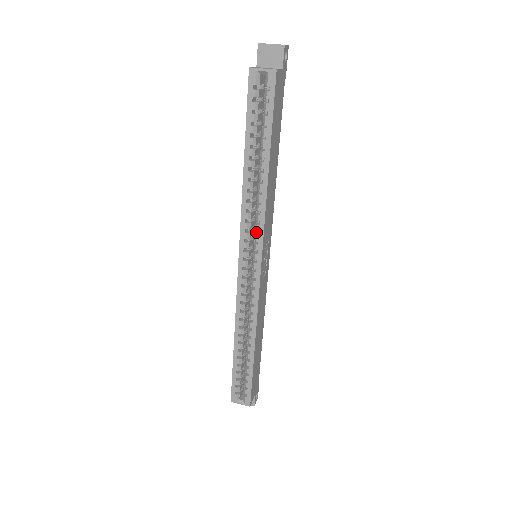
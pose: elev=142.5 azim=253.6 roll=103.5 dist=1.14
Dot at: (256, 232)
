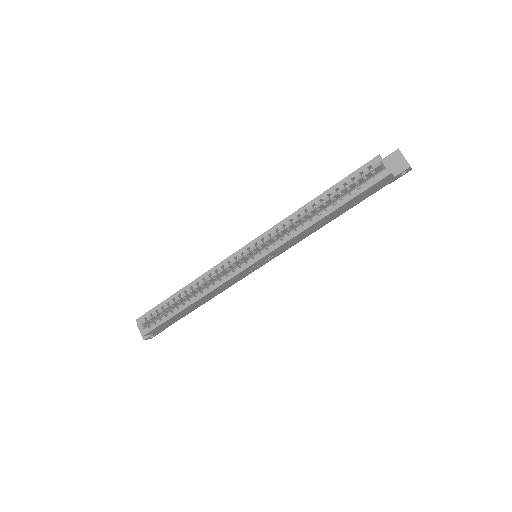
Dot at: (274, 242)
